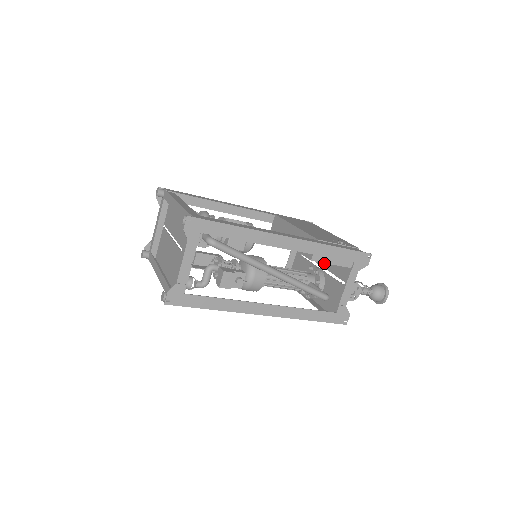
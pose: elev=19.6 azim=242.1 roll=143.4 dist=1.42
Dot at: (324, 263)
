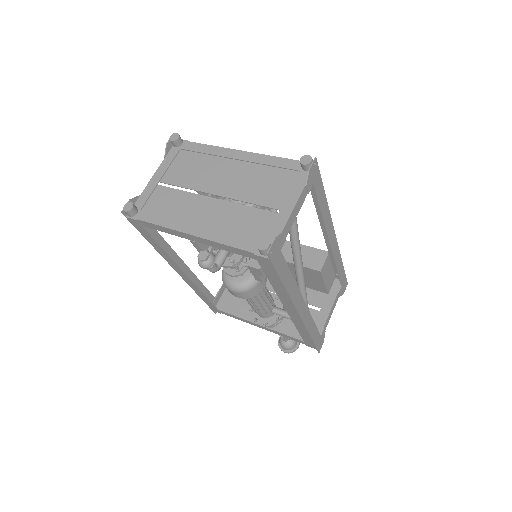
Dot at: occluded
